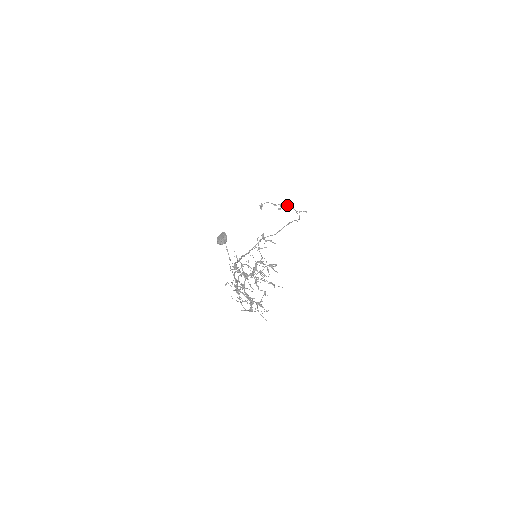
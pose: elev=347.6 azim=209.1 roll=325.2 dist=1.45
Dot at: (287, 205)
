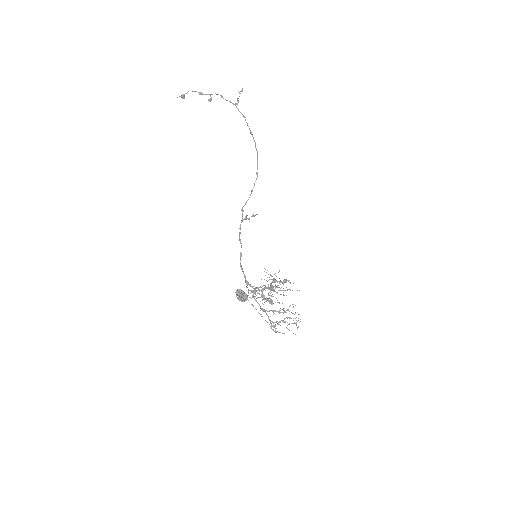
Dot at: occluded
